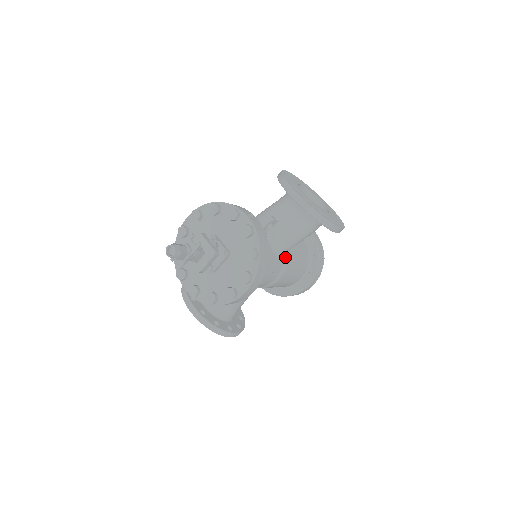
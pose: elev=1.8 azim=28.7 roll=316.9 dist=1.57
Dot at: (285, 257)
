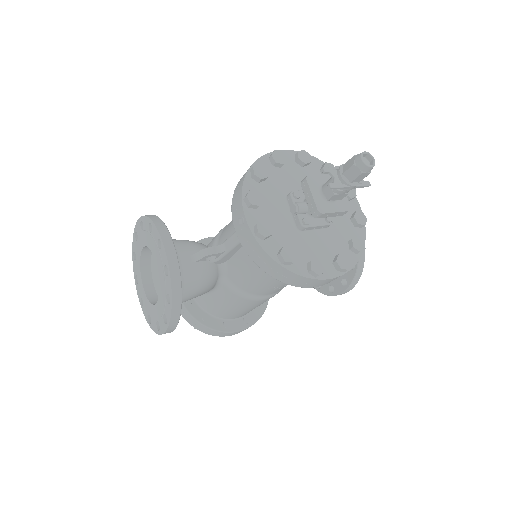
Dot at: occluded
